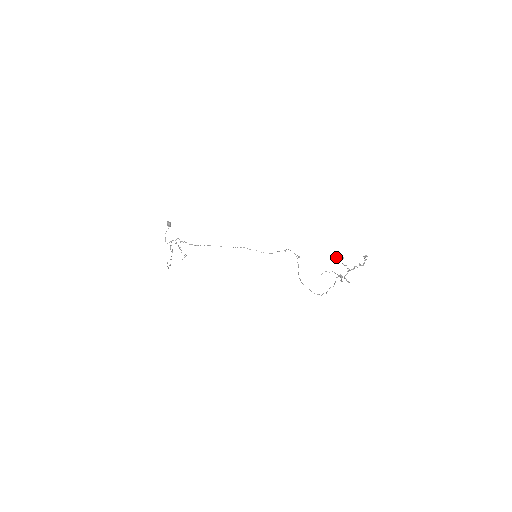
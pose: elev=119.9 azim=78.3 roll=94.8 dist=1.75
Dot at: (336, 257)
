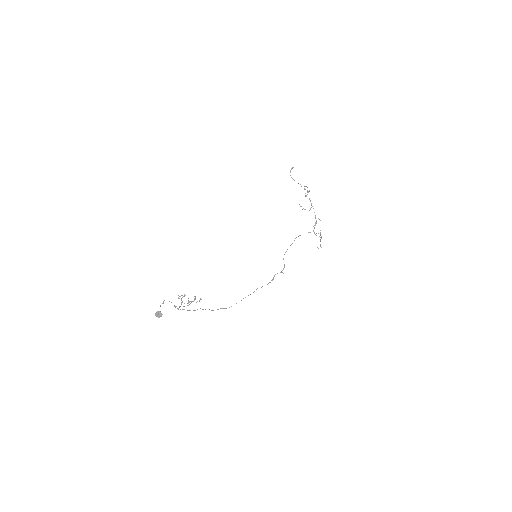
Dot at: (290, 171)
